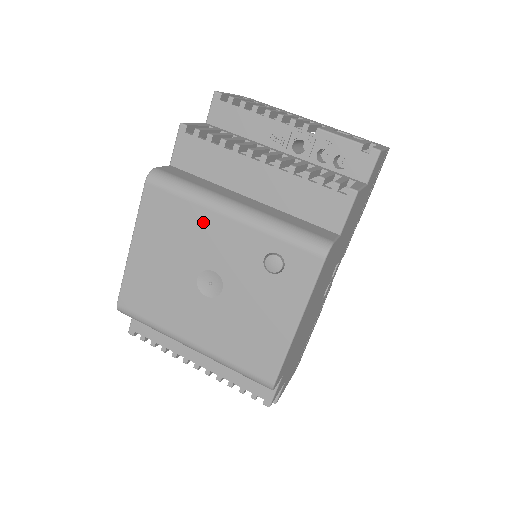
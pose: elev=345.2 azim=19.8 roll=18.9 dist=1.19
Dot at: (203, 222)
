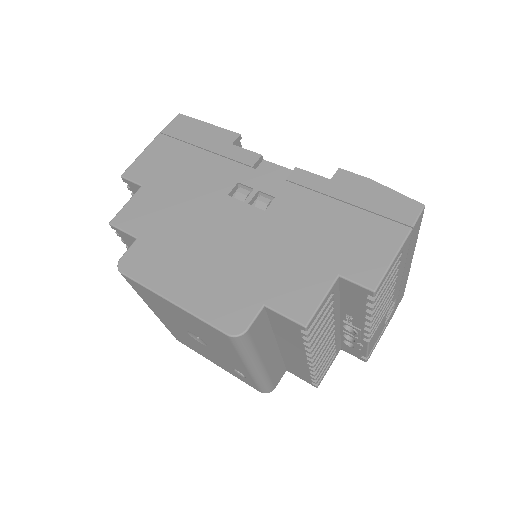
Dot at: (231, 355)
